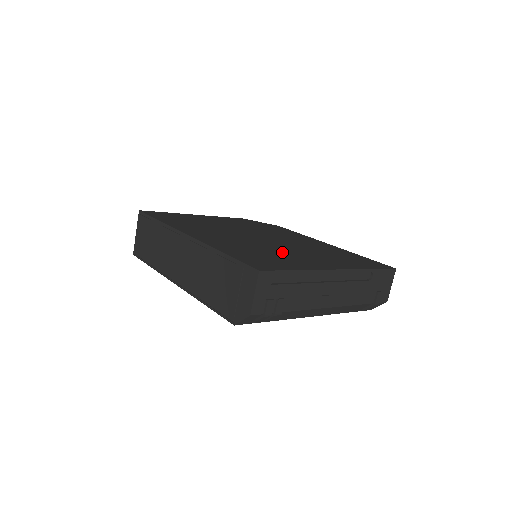
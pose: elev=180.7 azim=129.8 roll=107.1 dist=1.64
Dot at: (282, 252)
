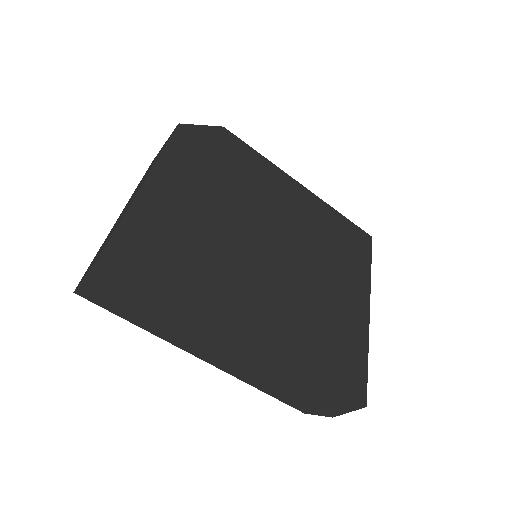
Dot at: (323, 298)
